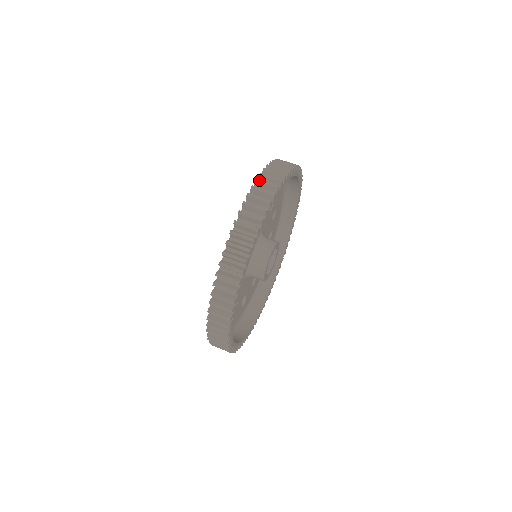
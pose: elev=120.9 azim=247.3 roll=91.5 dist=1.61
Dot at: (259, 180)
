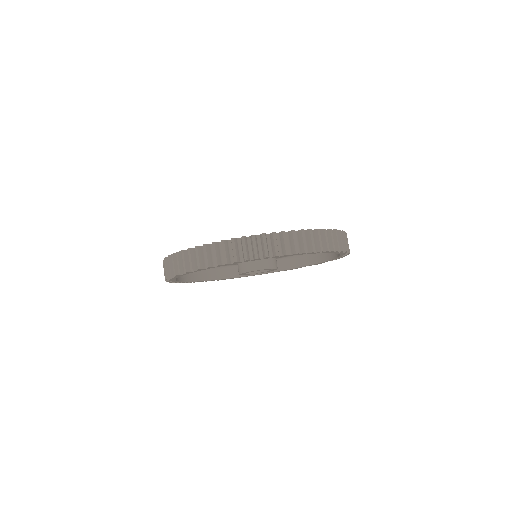
Dot at: (233, 242)
